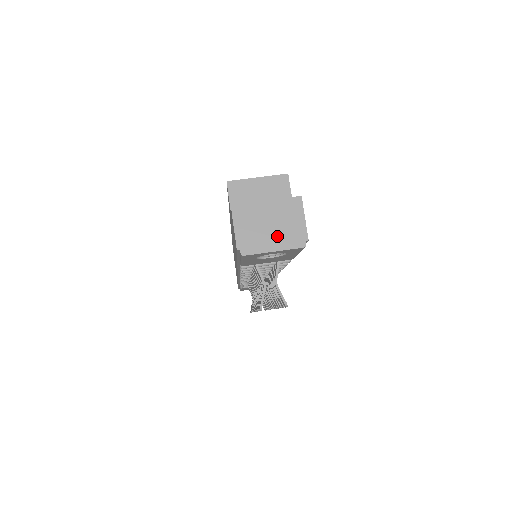
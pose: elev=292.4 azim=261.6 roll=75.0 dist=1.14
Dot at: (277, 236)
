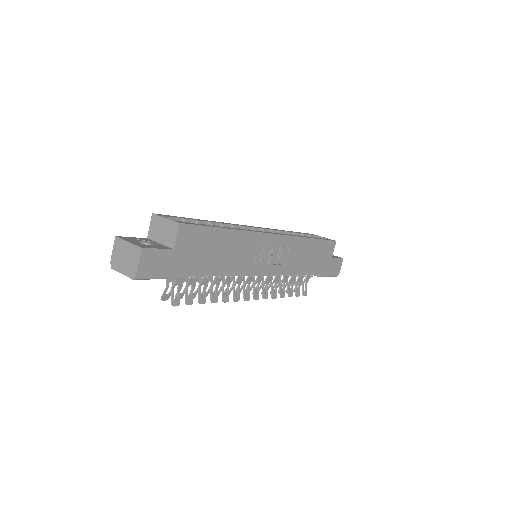
Dot at: (125, 266)
